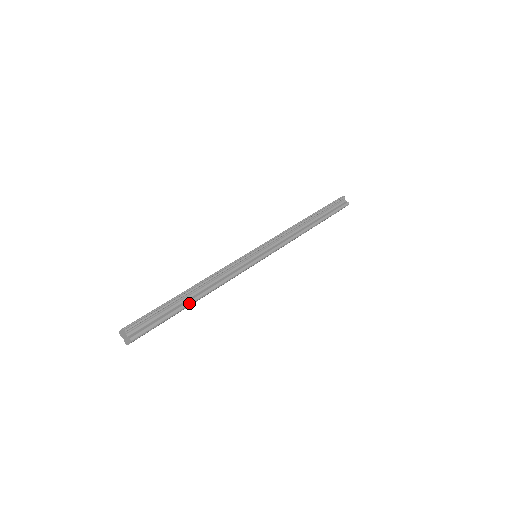
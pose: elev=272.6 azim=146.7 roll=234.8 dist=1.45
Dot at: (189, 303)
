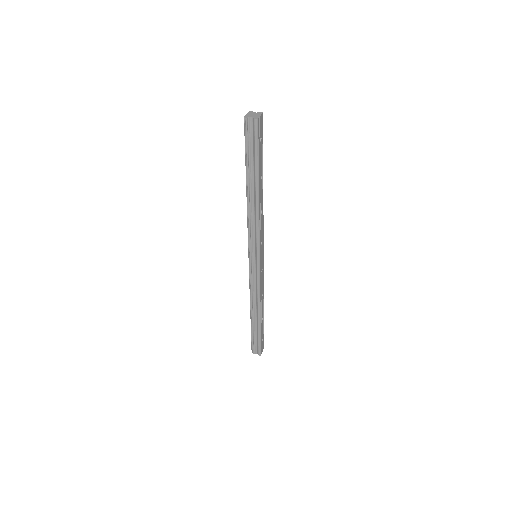
Dot at: occluded
